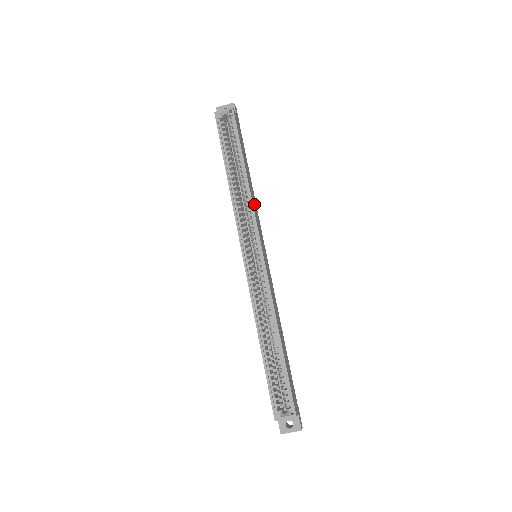
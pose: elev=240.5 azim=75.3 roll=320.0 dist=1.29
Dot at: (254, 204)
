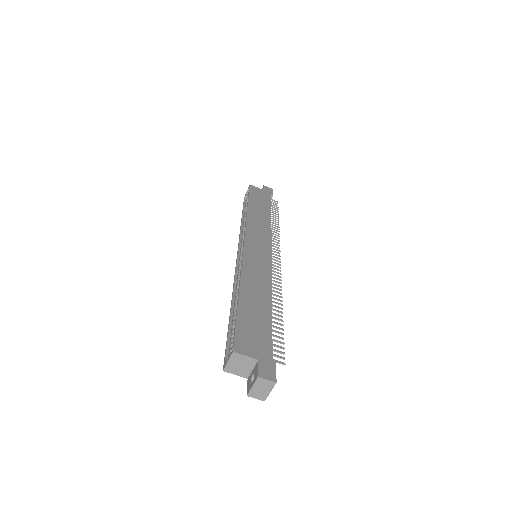
Dot at: (258, 224)
